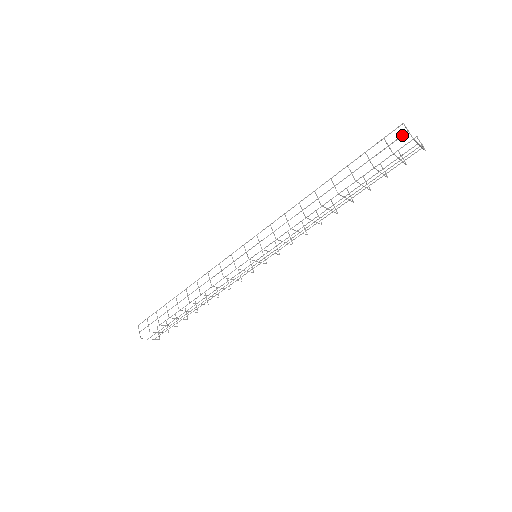
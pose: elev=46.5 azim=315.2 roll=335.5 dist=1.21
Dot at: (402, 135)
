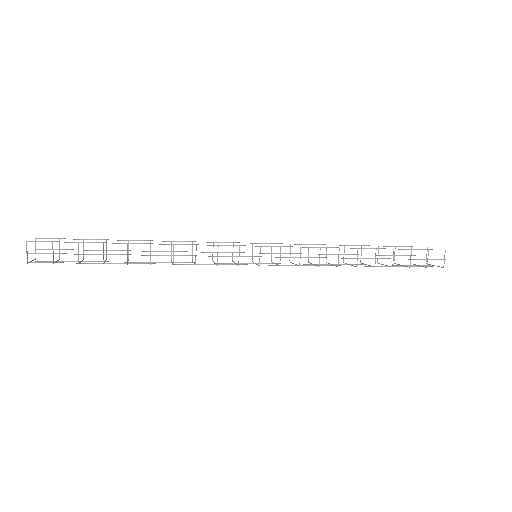
Dot at: (441, 259)
